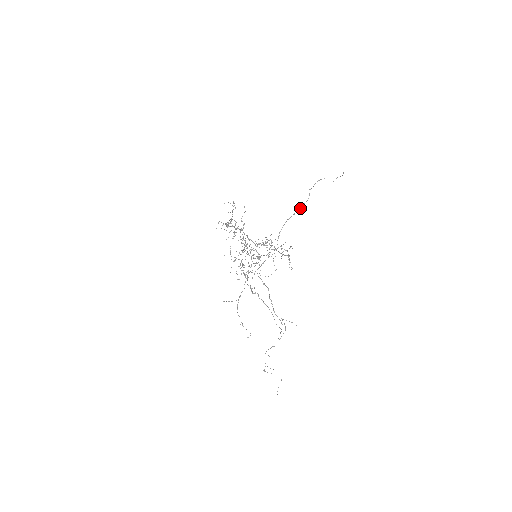
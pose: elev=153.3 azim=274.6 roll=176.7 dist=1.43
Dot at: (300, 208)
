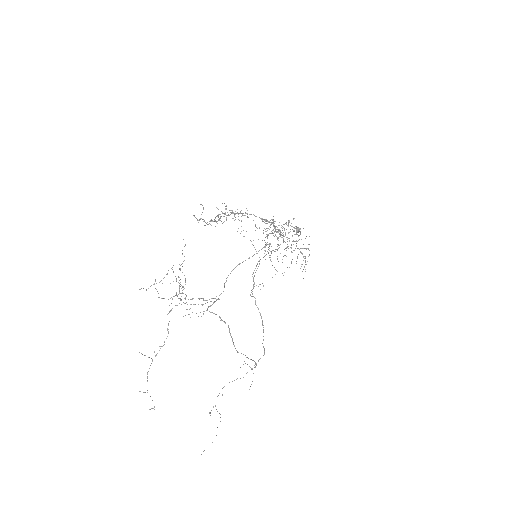
Dot at: (256, 253)
